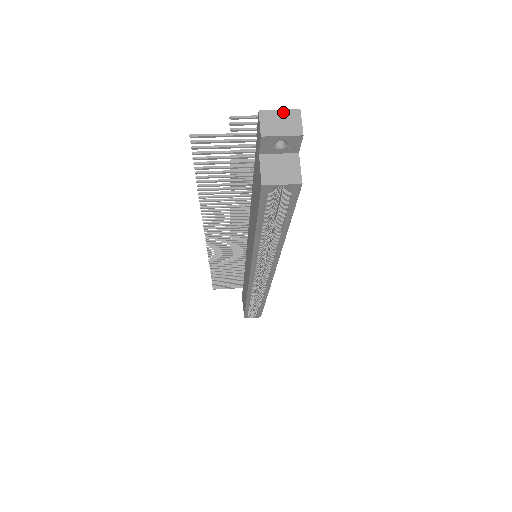
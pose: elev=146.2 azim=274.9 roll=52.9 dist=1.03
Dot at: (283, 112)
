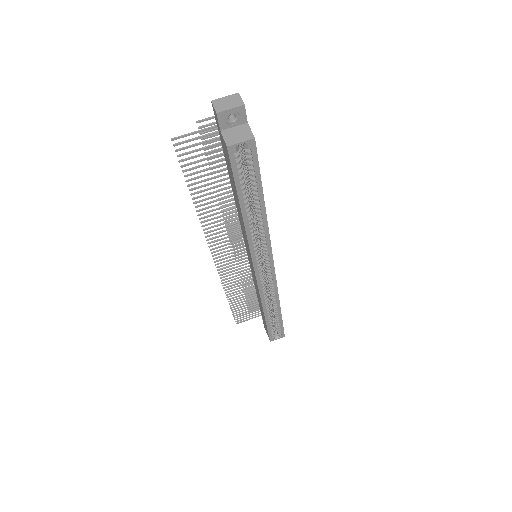
Dot at: (228, 97)
